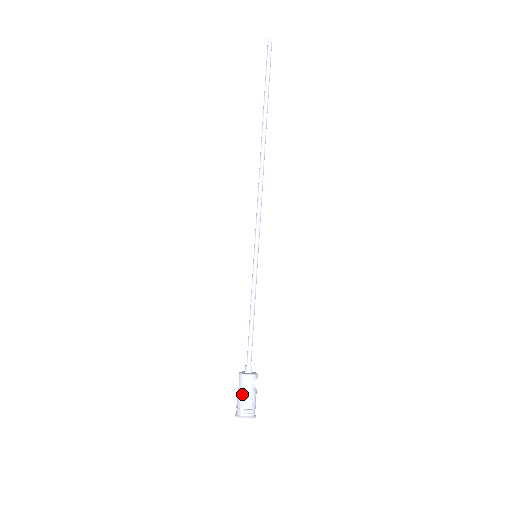
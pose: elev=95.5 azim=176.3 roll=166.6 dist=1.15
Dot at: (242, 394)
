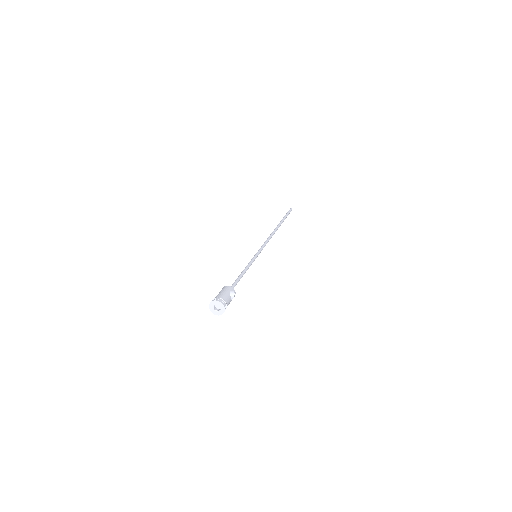
Dot at: (220, 292)
